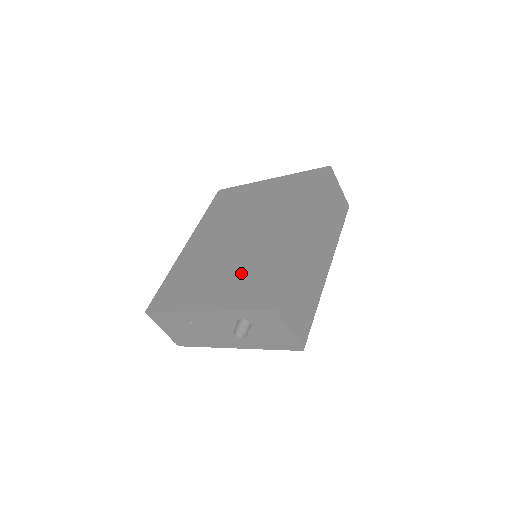
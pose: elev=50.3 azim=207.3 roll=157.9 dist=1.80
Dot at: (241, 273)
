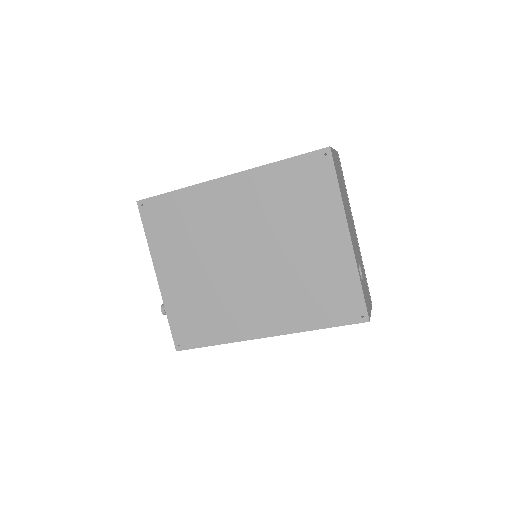
Dot at: (201, 293)
